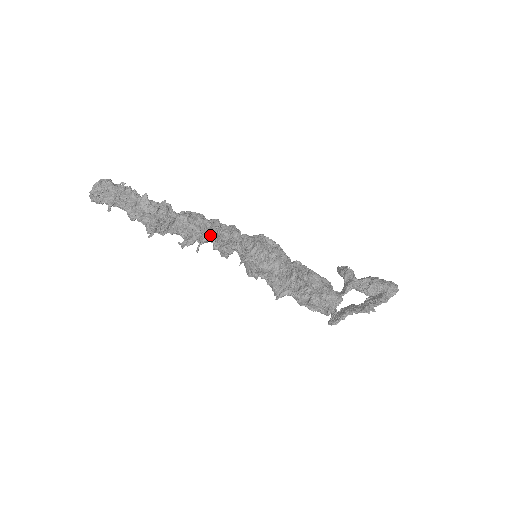
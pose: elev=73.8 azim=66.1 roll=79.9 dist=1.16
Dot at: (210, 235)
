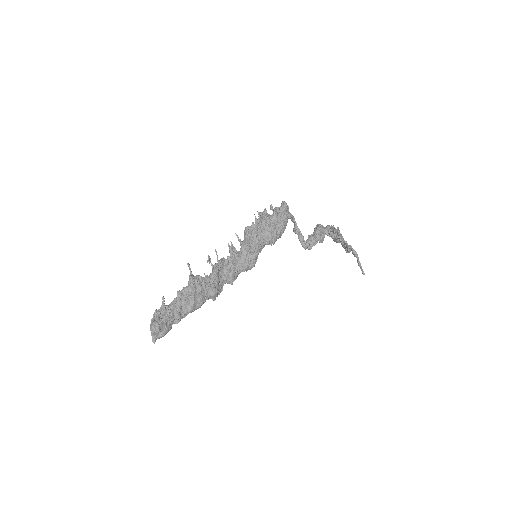
Dot at: occluded
